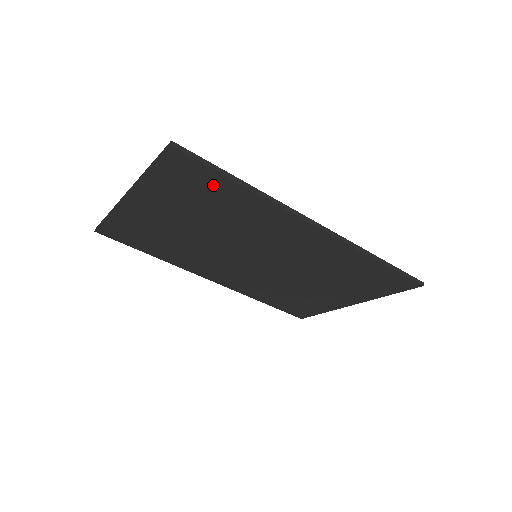
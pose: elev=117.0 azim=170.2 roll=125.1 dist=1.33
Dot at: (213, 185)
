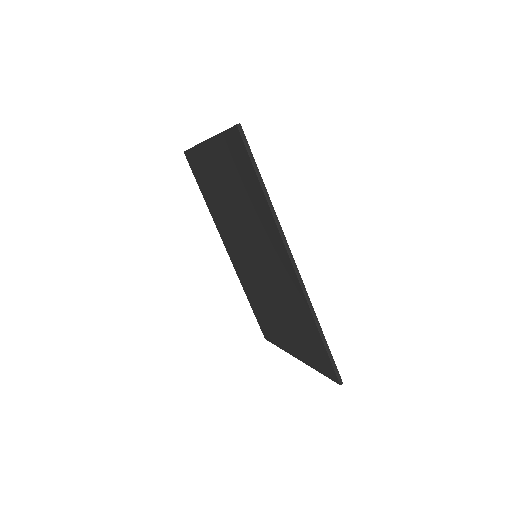
Dot at: (249, 175)
